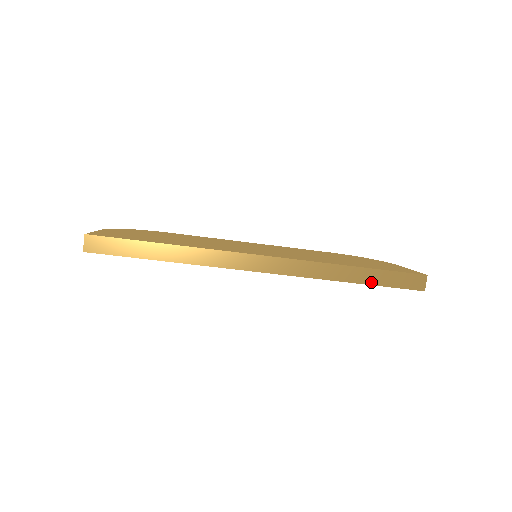
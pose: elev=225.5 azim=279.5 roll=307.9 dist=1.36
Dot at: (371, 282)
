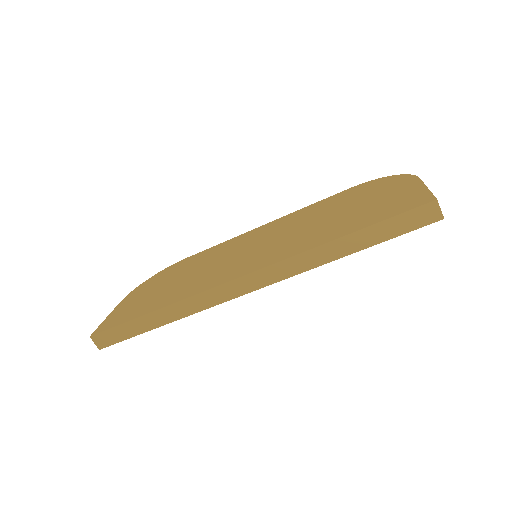
Dot at: (370, 243)
